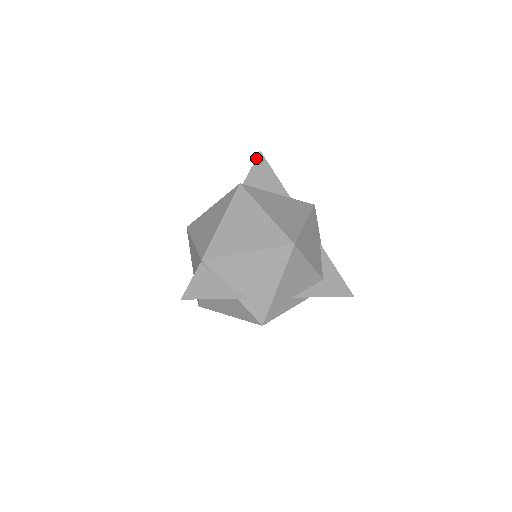
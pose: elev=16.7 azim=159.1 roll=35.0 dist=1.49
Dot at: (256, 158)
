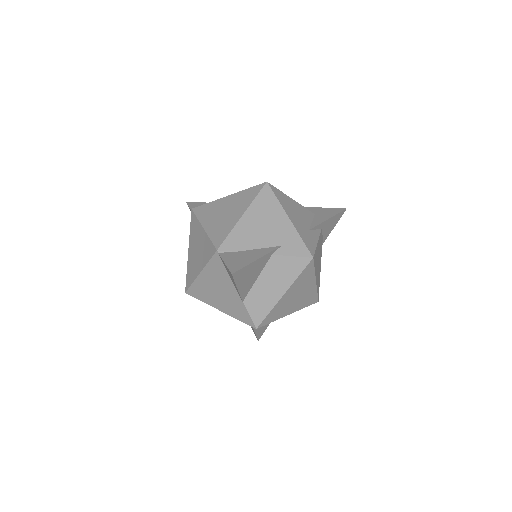
Dot at: occluded
